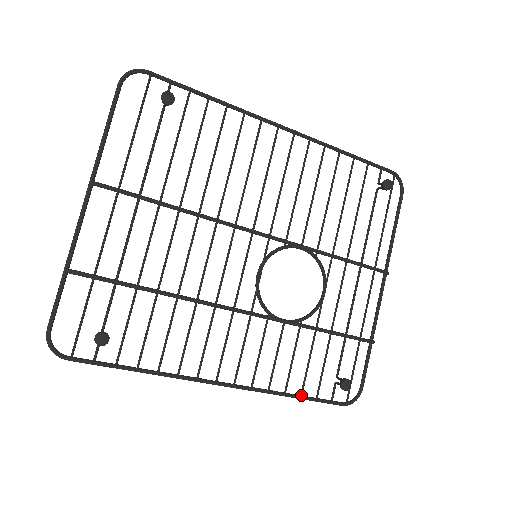
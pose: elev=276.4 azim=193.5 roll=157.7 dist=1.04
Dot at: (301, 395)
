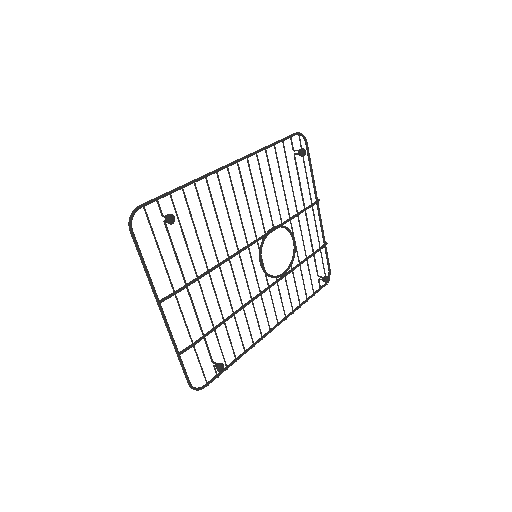
Dot at: (307, 300)
